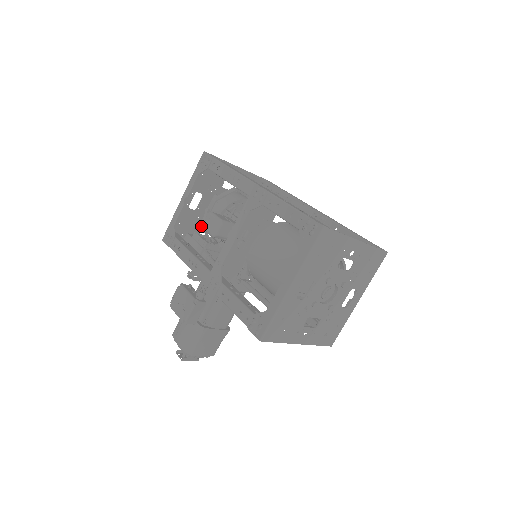
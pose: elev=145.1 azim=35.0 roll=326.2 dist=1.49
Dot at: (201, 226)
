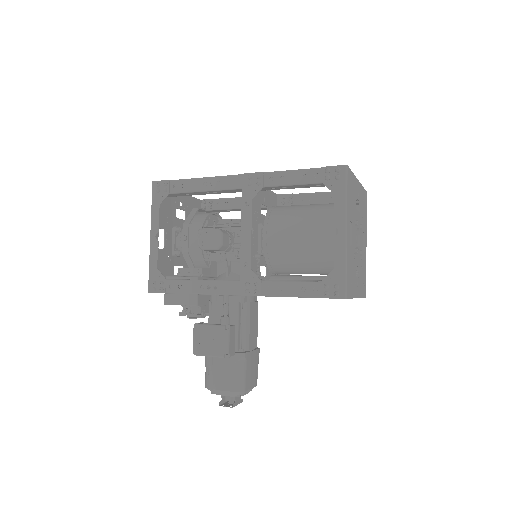
Dot at: (173, 266)
